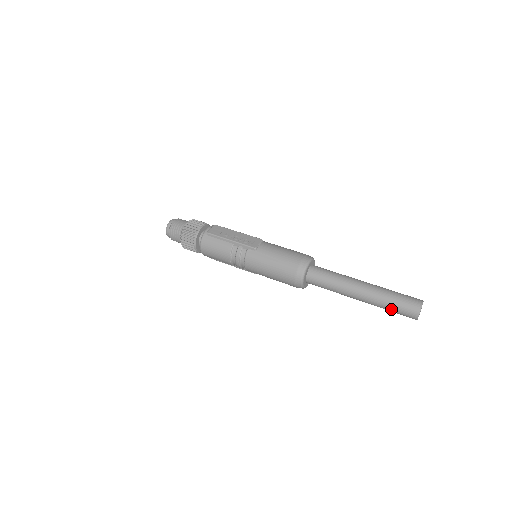
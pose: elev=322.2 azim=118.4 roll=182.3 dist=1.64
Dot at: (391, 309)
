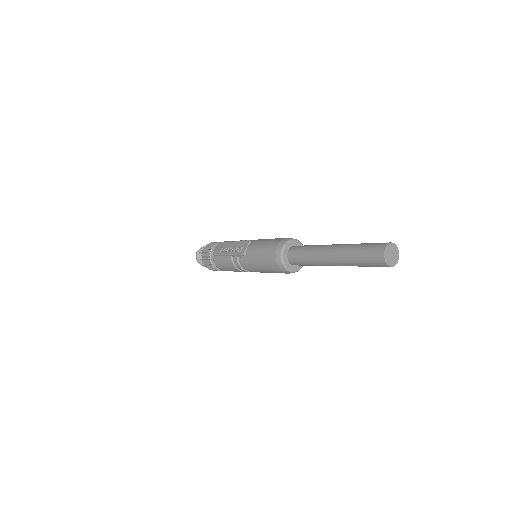
Dot at: (363, 266)
